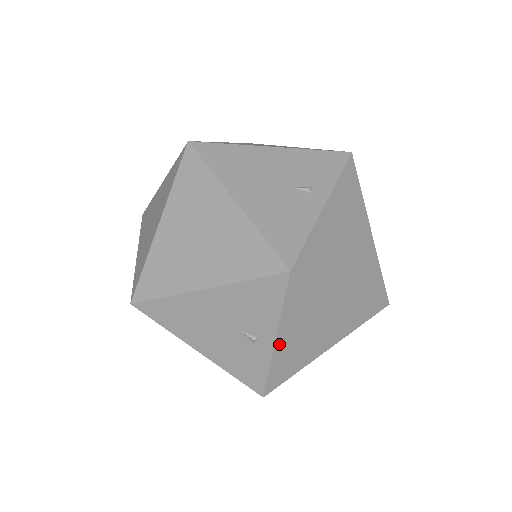
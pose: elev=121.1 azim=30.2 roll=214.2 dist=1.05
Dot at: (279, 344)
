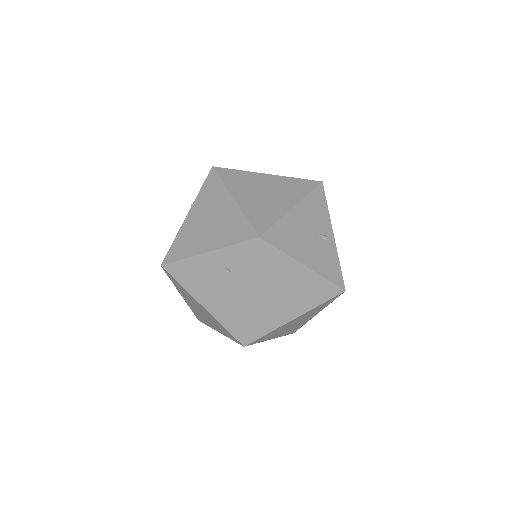
Dot at: (334, 239)
